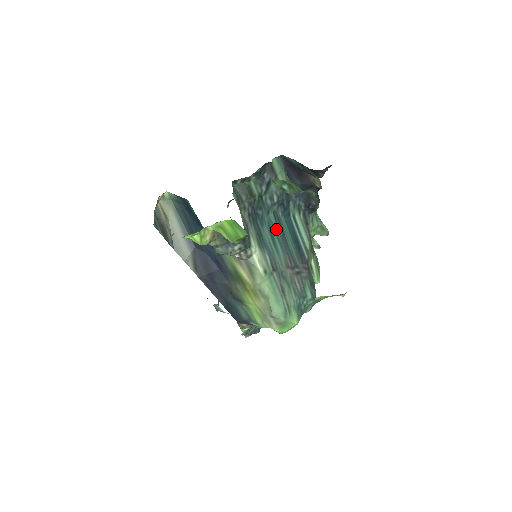
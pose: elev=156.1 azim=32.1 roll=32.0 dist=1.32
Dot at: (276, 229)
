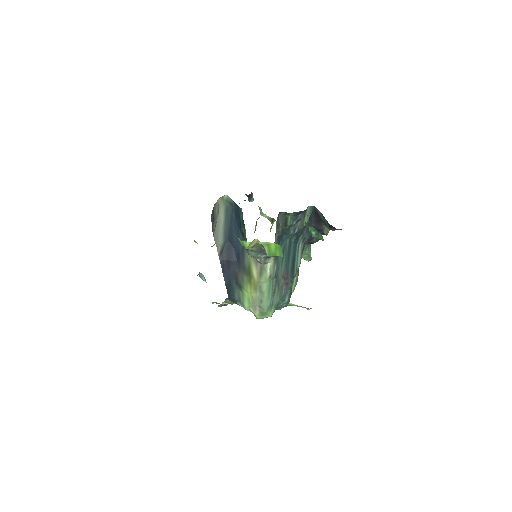
Dot at: (287, 250)
